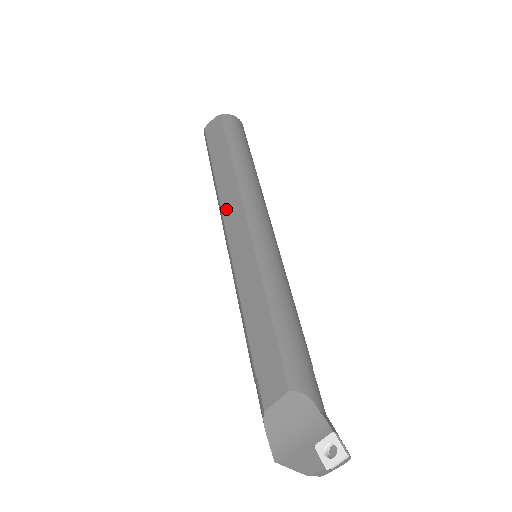
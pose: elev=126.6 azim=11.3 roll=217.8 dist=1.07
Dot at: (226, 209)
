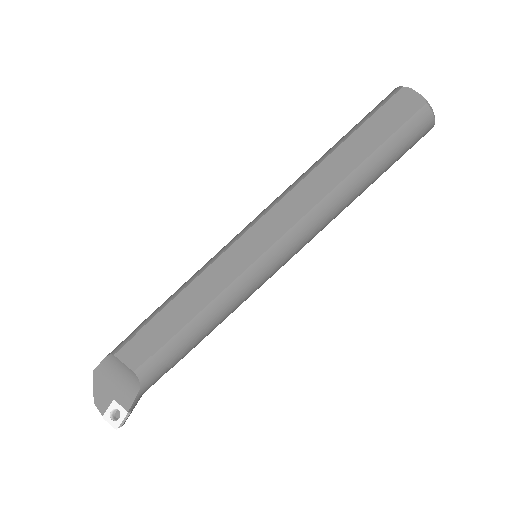
Dot at: (290, 199)
